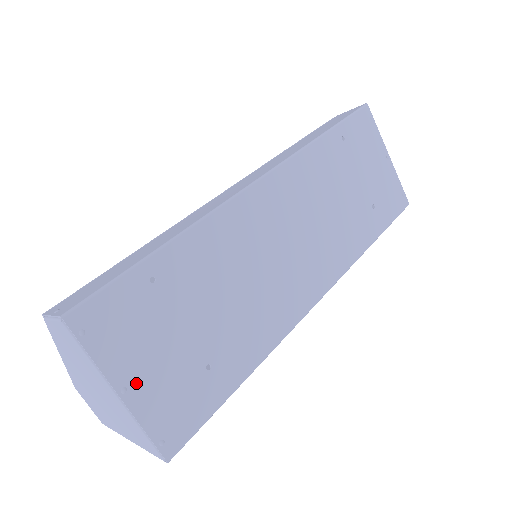
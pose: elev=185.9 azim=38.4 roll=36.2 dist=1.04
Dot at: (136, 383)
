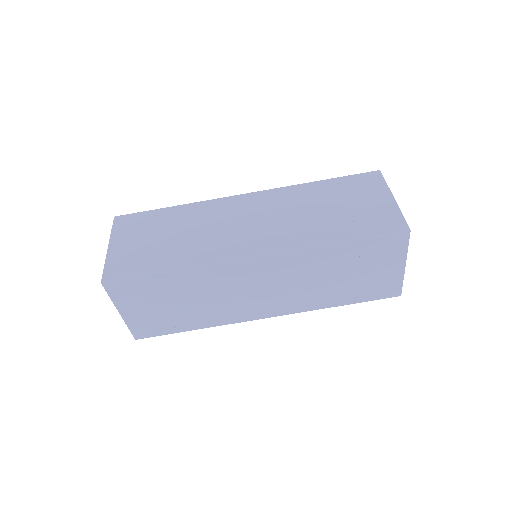
Dot at: (118, 246)
